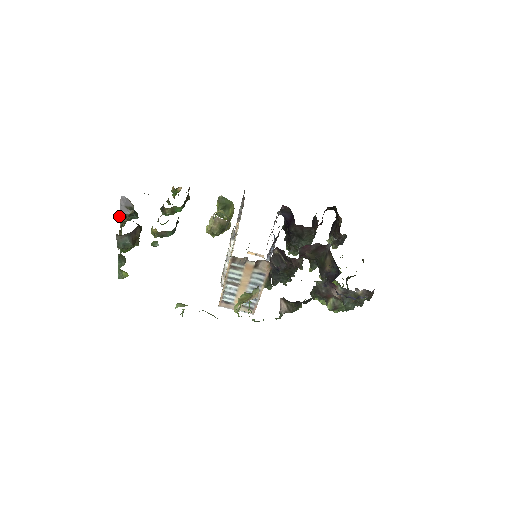
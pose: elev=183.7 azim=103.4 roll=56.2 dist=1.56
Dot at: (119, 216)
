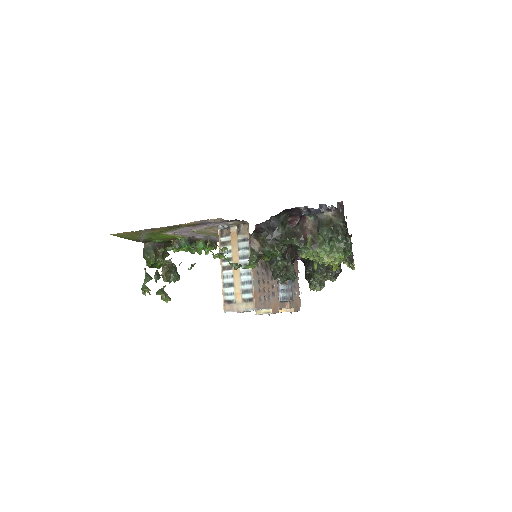
Dot at: occluded
